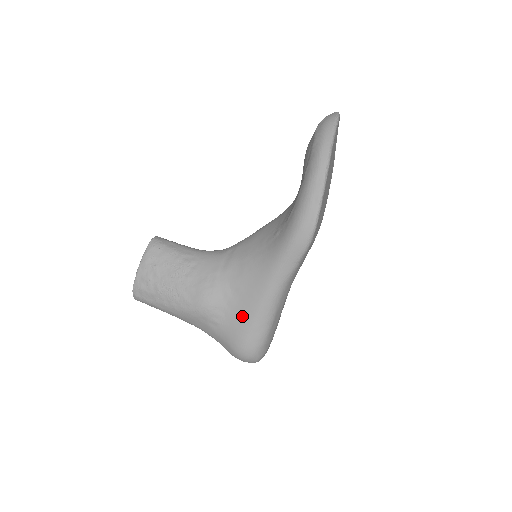
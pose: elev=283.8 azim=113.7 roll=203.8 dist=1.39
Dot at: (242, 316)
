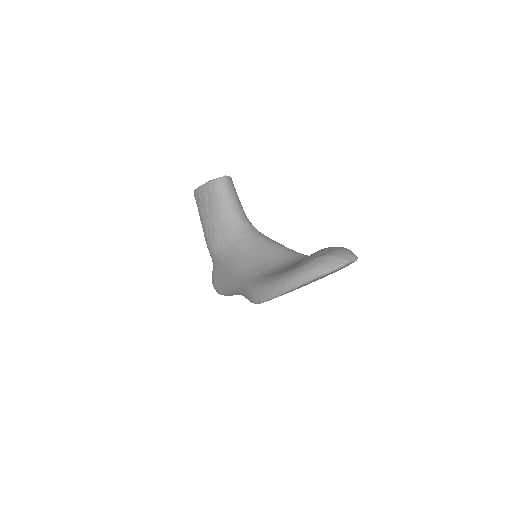
Dot at: (220, 276)
